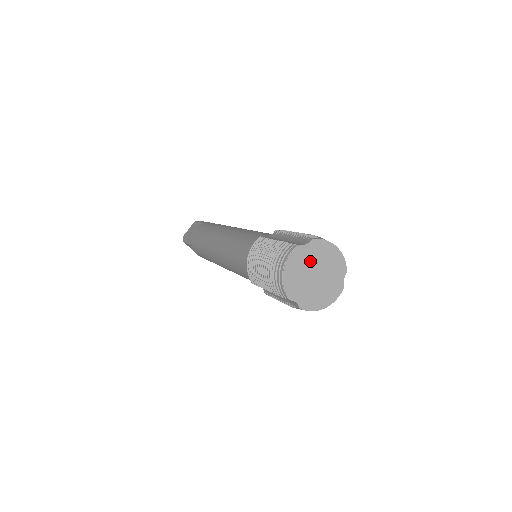
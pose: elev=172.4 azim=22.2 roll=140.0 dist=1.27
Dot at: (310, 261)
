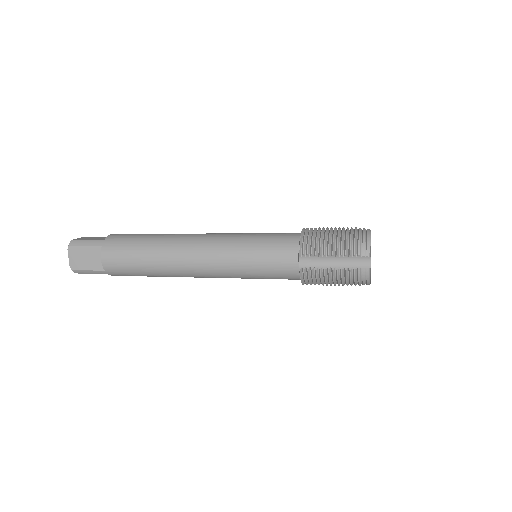
Dot at: occluded
